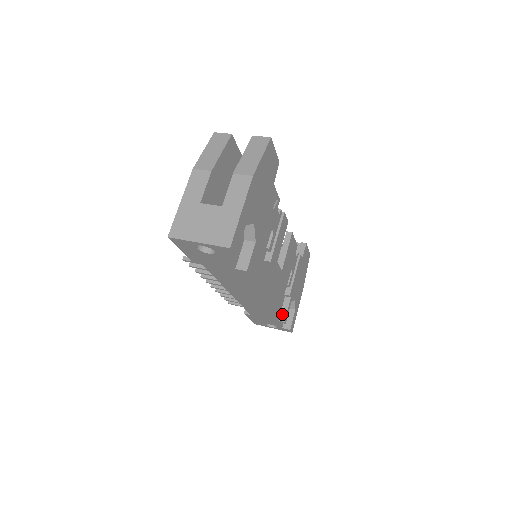
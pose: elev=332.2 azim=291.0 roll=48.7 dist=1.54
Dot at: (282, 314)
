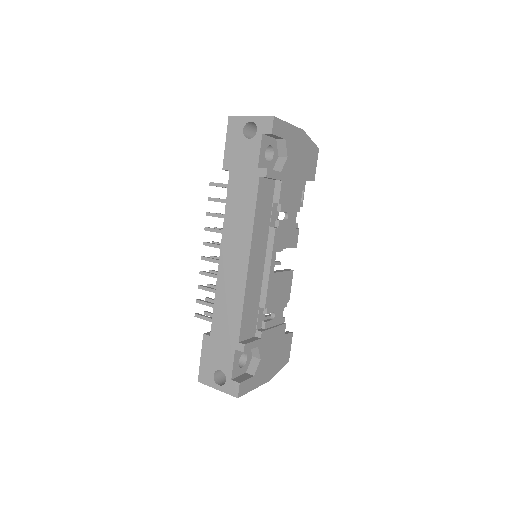
Dot at: (245, 341)
